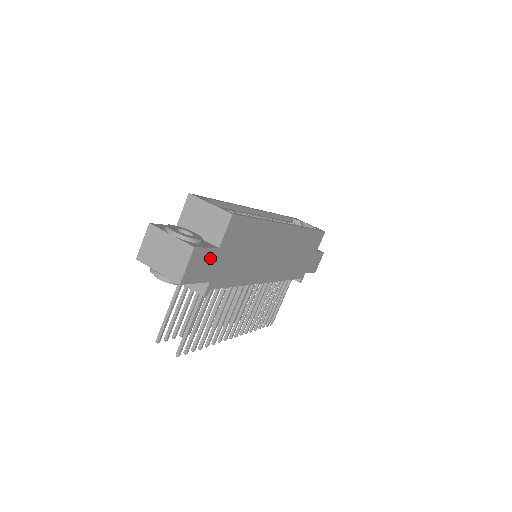
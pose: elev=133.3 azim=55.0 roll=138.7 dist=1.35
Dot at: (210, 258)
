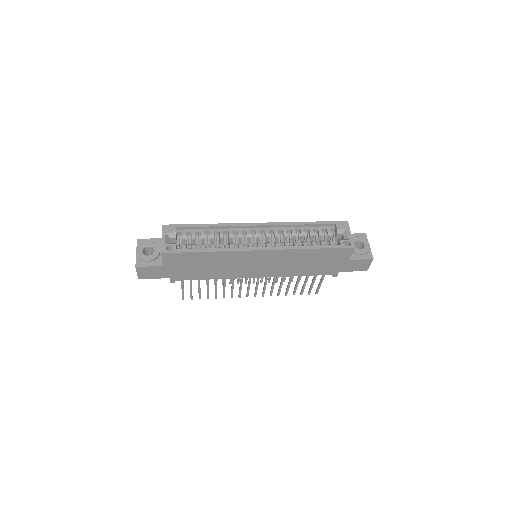
Dot at: (158, 270)
